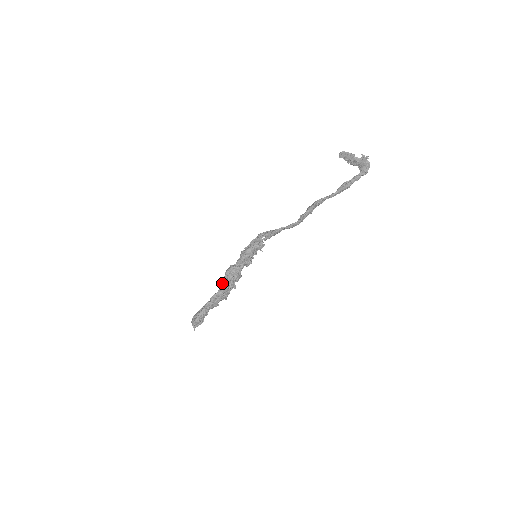
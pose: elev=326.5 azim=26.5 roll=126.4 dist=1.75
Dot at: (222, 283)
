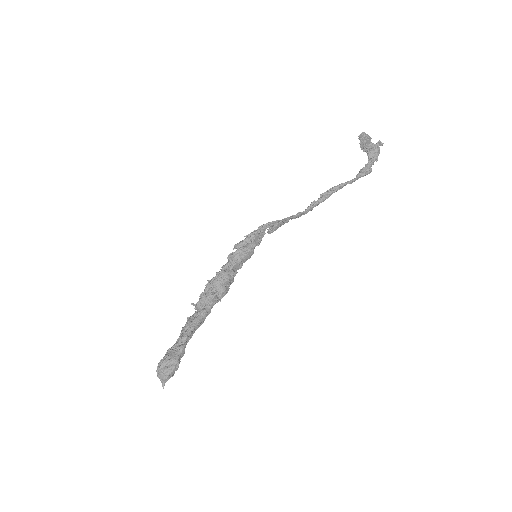
Dot at: (201, 301)
